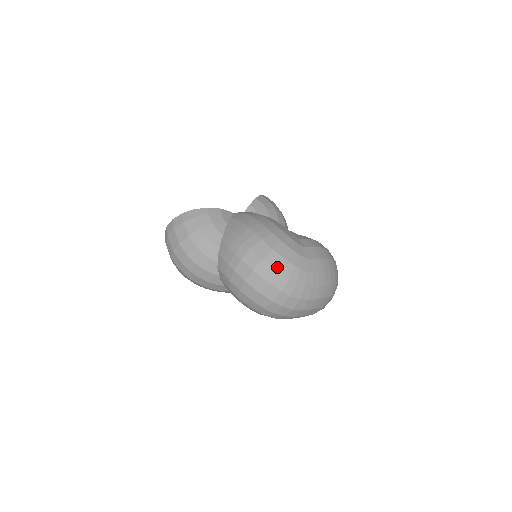
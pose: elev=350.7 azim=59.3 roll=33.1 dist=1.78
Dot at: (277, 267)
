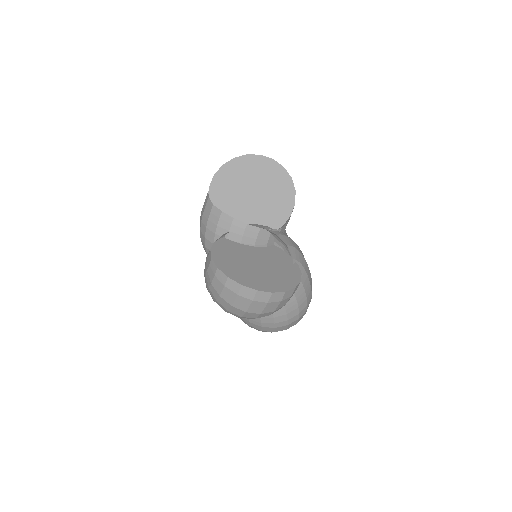
Dot at: occluded
